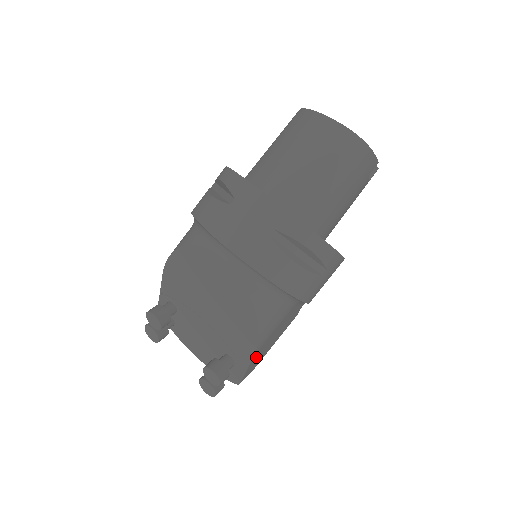
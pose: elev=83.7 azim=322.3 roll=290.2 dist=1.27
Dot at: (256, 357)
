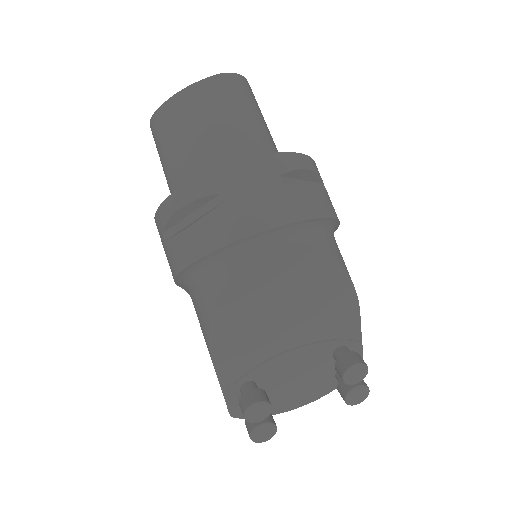
Dot at: occluded
